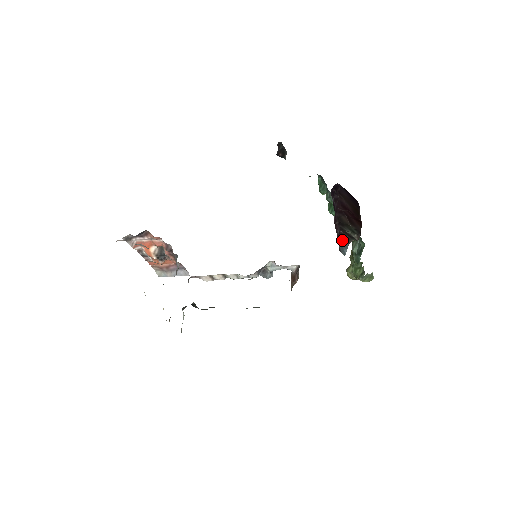
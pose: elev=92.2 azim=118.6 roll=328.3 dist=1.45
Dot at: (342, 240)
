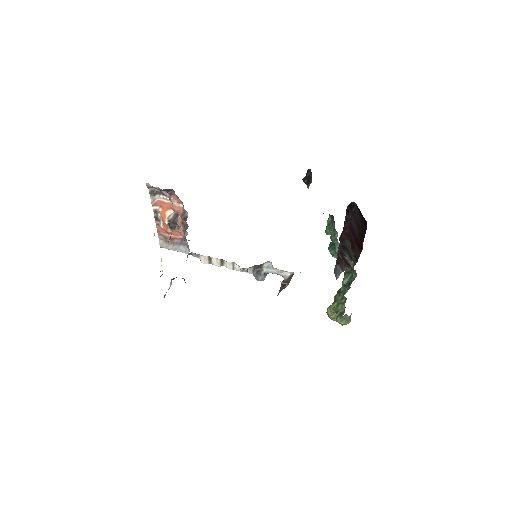
Dot at: (338, 265)
